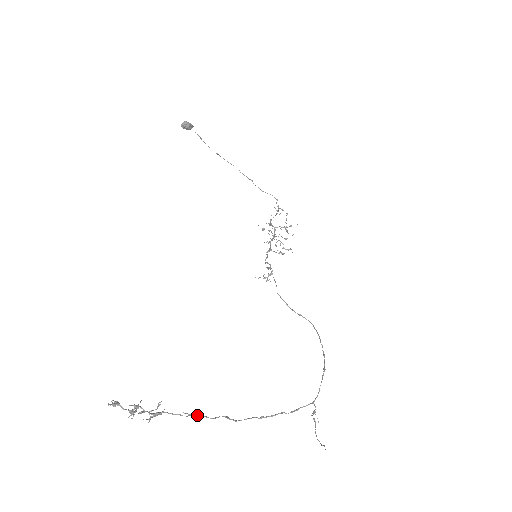
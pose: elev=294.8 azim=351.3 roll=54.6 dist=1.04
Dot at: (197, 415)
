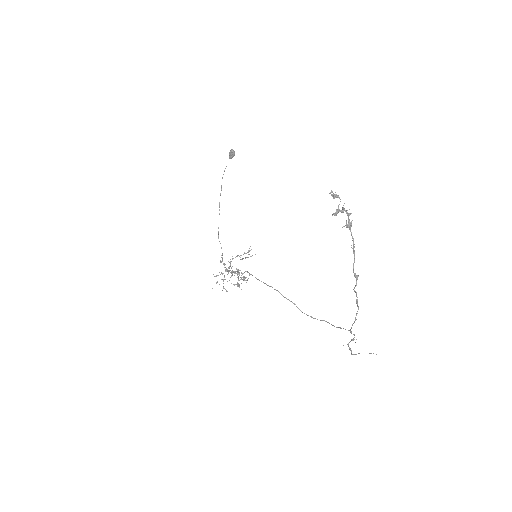
Dot at: occluded
